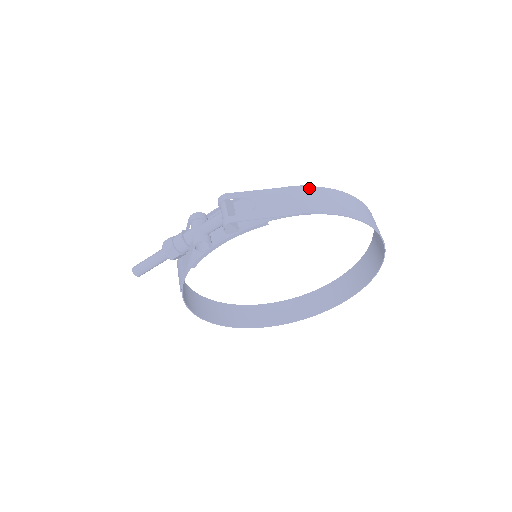
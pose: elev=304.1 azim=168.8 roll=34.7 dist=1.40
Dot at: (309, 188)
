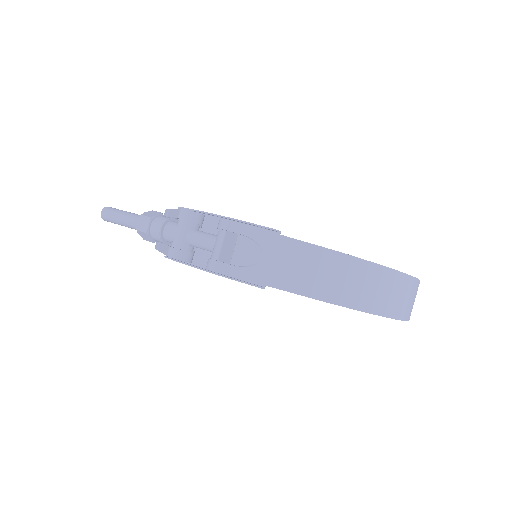
Dot at: (346, 260)
